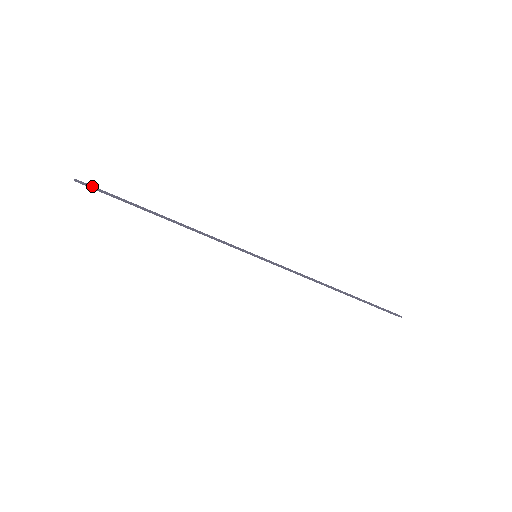
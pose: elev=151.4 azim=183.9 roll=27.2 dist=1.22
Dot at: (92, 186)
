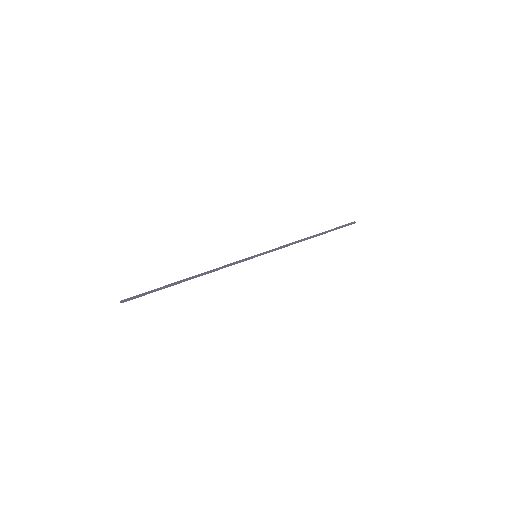
Dot at: (133, 297)
